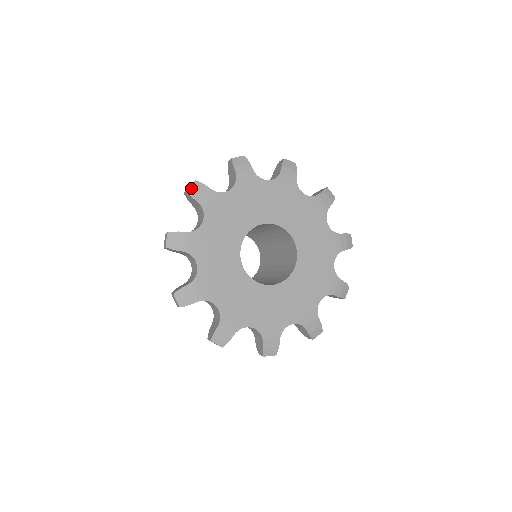
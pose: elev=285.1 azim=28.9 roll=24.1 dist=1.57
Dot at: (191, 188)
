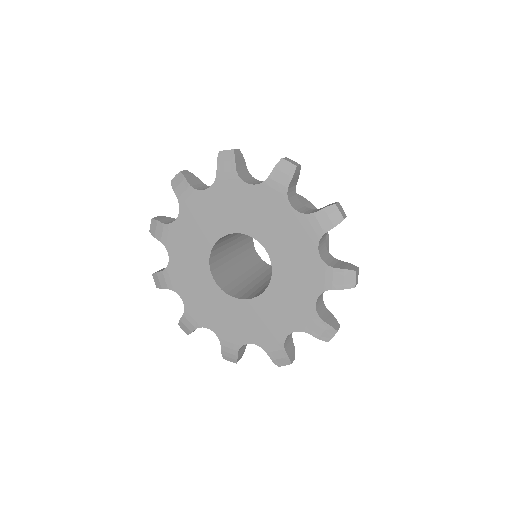
Dot at: (151, 228)
